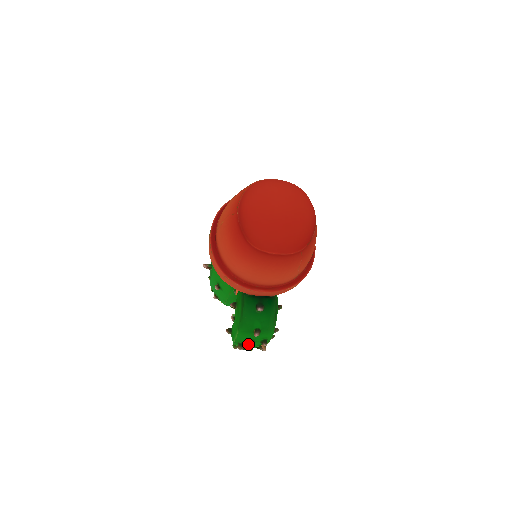
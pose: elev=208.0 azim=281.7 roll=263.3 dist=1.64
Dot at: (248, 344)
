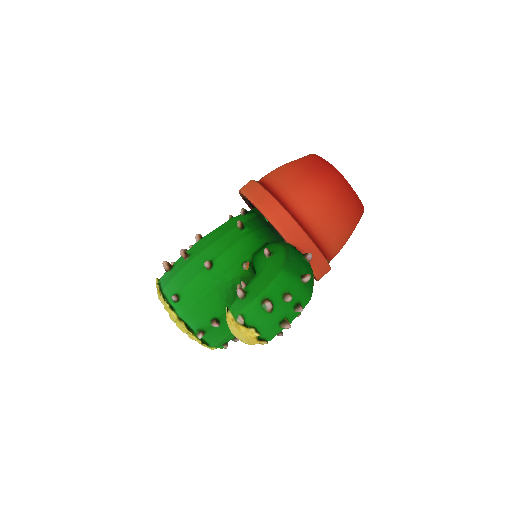
Dot at: (287, 294)
